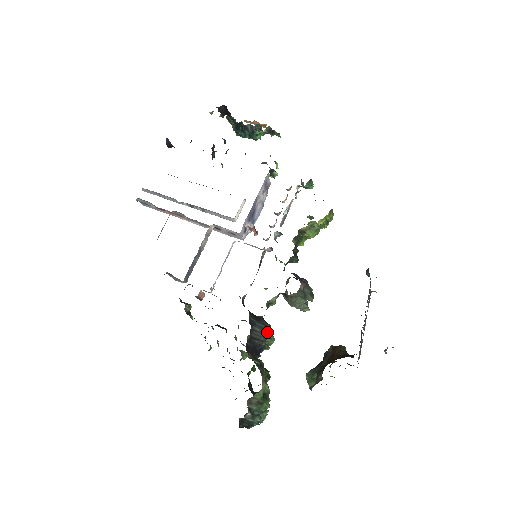
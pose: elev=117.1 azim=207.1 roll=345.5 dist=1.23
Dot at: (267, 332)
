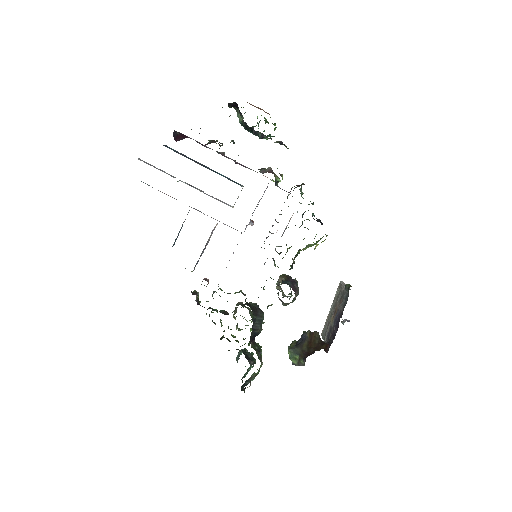
Dot at: (262, 320)
